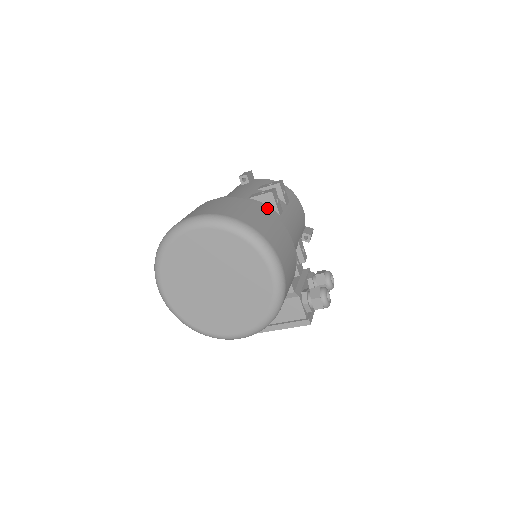
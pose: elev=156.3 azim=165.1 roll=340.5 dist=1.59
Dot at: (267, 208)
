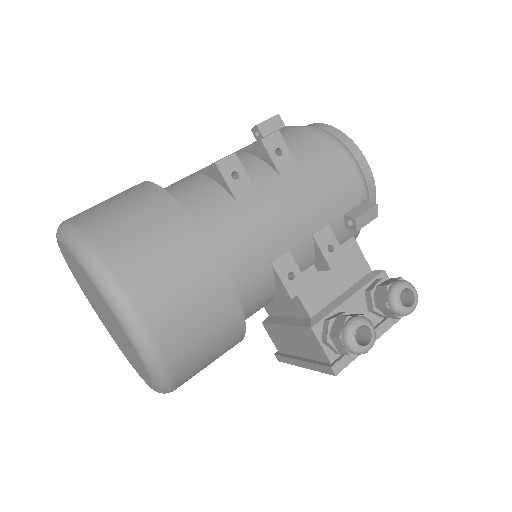
Dot at: (212, 191)
